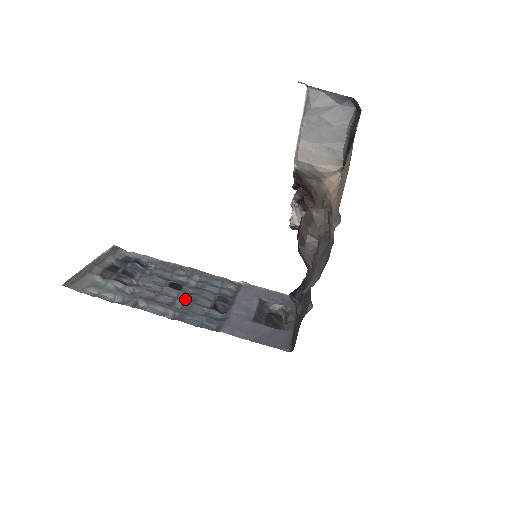
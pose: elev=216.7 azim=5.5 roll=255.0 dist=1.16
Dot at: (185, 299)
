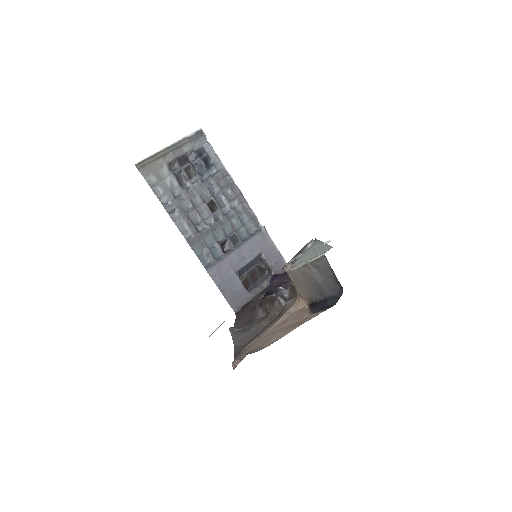
Dot at: (209, 224)
